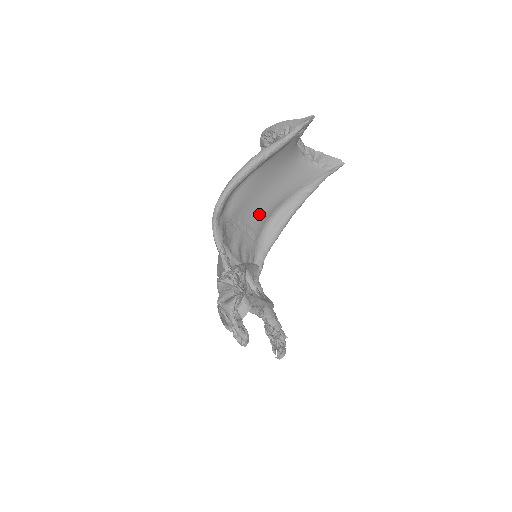
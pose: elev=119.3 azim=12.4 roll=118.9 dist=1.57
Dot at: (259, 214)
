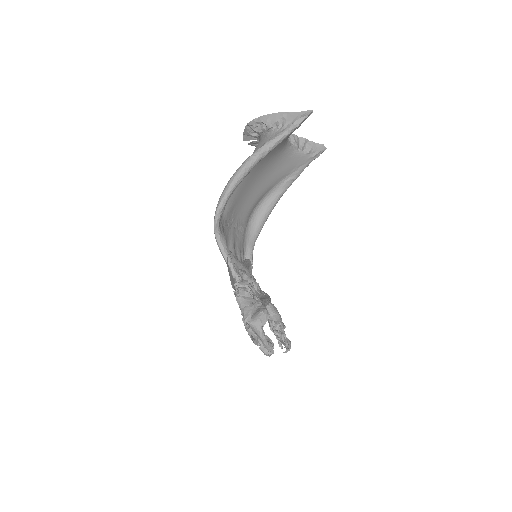
Dot at: (247, 207)
